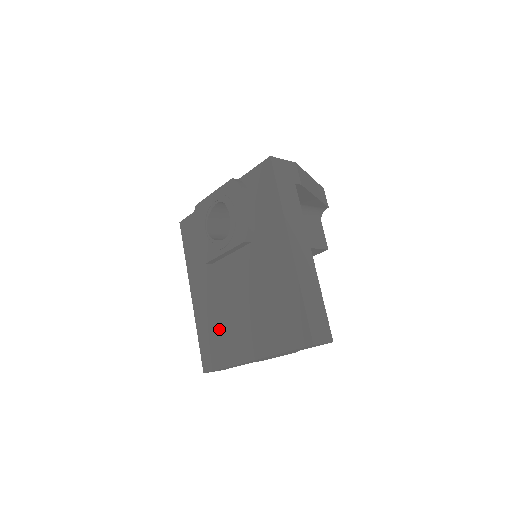
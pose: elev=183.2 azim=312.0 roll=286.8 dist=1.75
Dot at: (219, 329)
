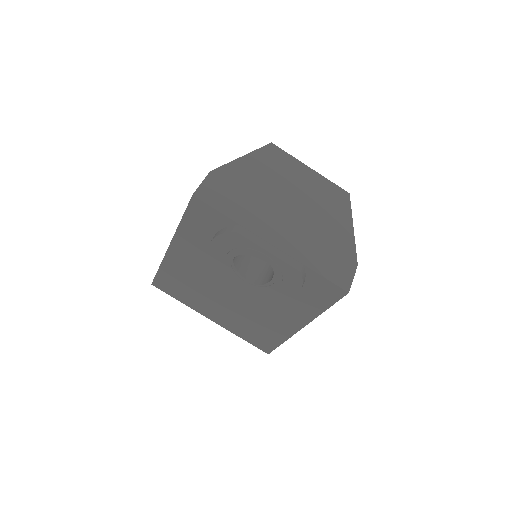
Dot at: (190, 288)
